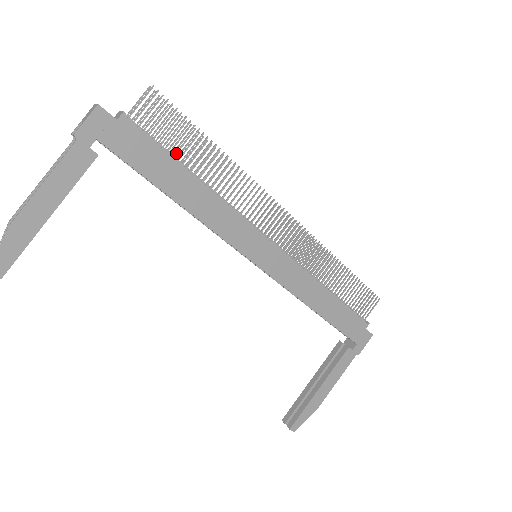
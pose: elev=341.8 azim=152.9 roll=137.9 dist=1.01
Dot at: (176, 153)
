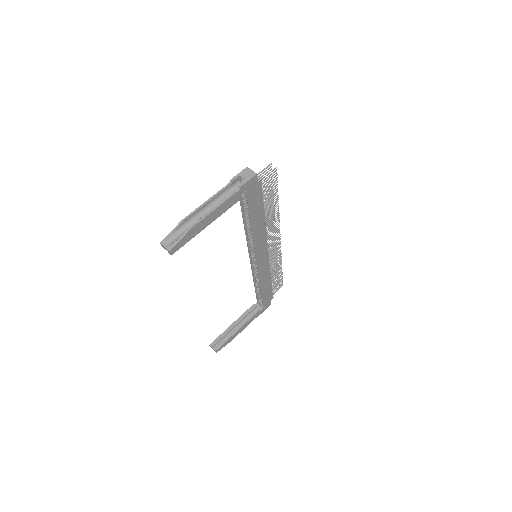
Dot at: occluded
